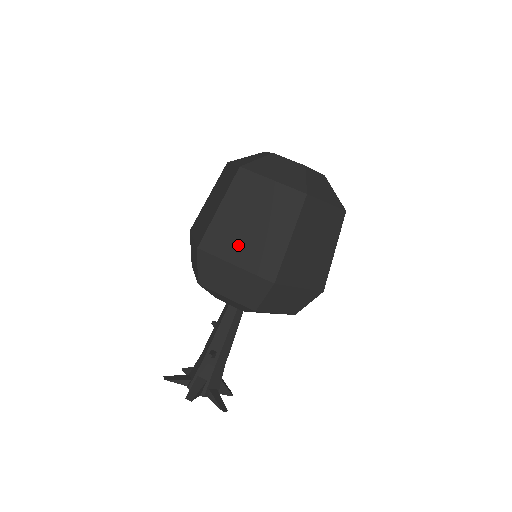
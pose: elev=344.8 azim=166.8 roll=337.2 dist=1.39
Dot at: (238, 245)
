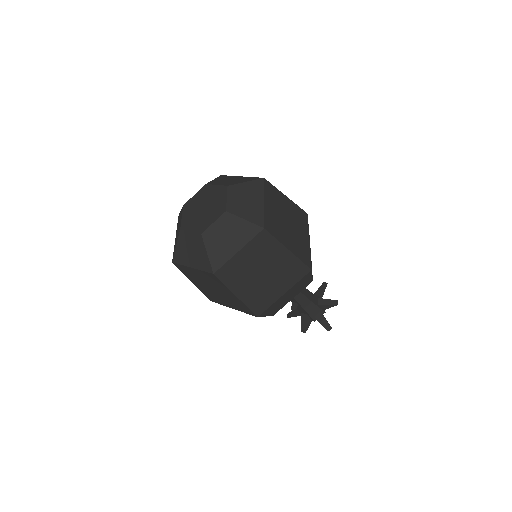
Dot at: (222, 300)
